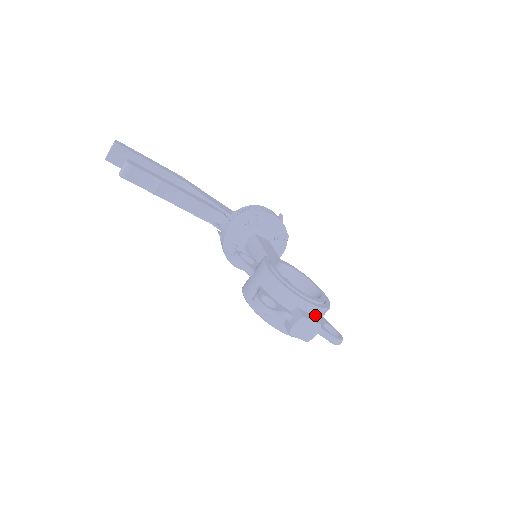
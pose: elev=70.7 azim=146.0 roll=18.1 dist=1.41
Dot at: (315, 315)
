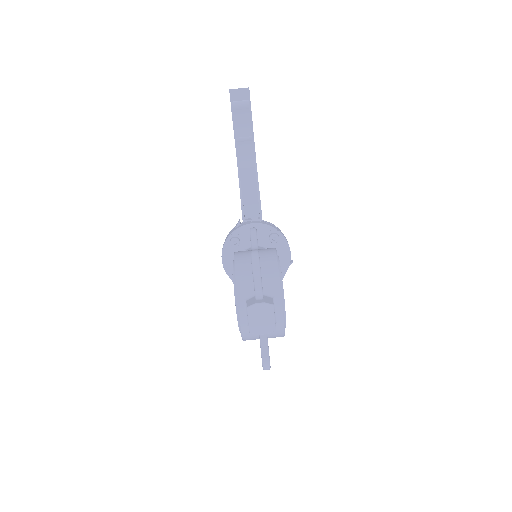
Dot at: (275, 321)
